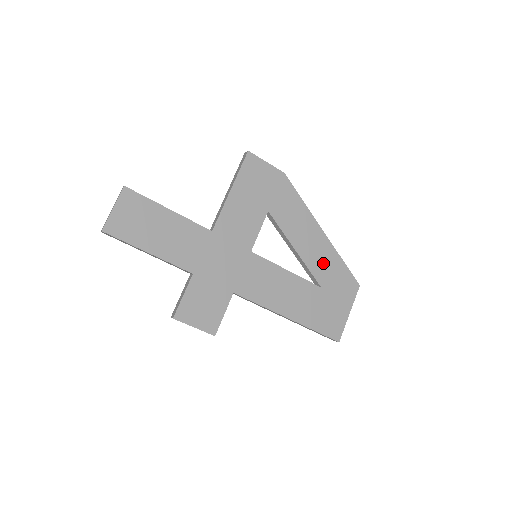
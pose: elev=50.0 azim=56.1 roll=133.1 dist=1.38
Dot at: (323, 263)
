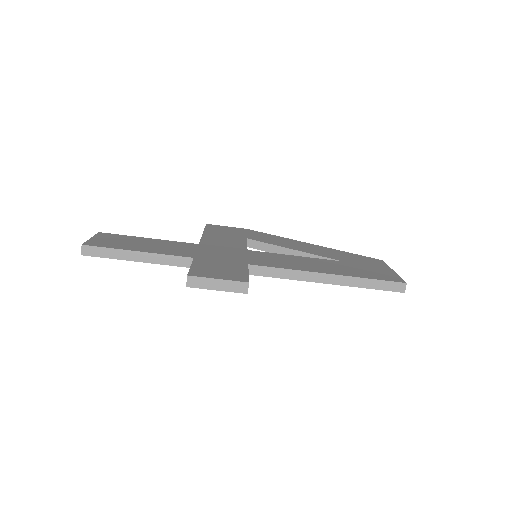
Dot at: (329, 253)
